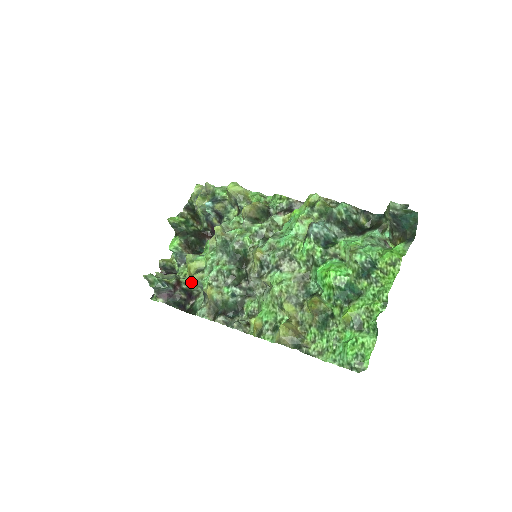
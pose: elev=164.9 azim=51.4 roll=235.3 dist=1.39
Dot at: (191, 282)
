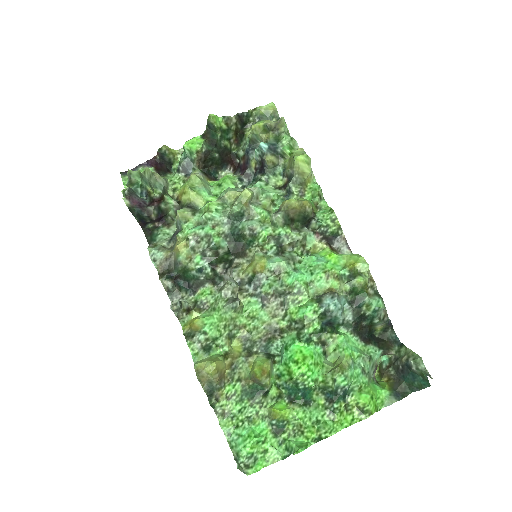
Dot at: (174, 207)
